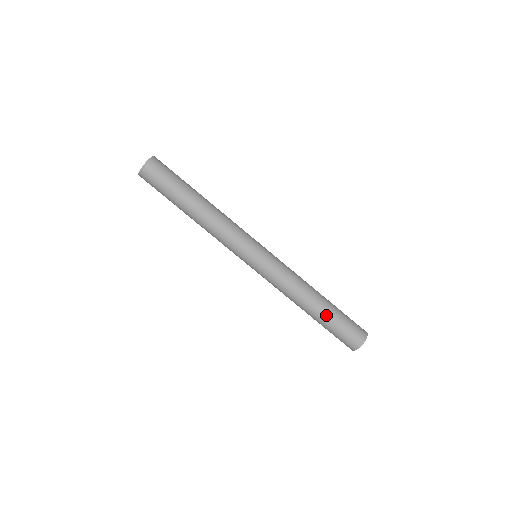
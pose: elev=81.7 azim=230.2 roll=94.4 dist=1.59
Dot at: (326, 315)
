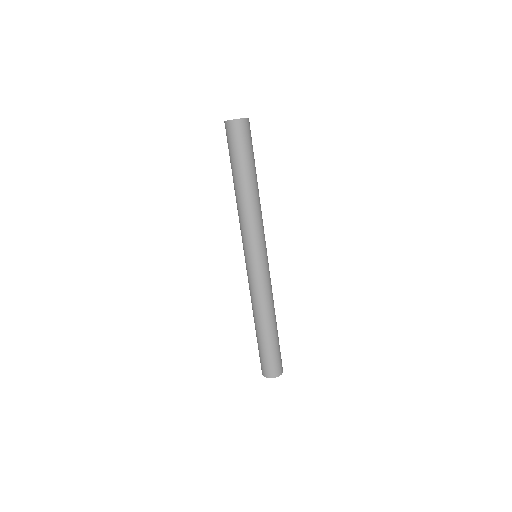
Dot at: (275, 336)
